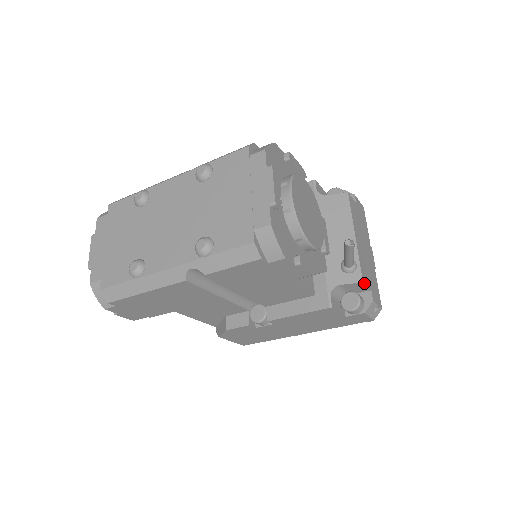
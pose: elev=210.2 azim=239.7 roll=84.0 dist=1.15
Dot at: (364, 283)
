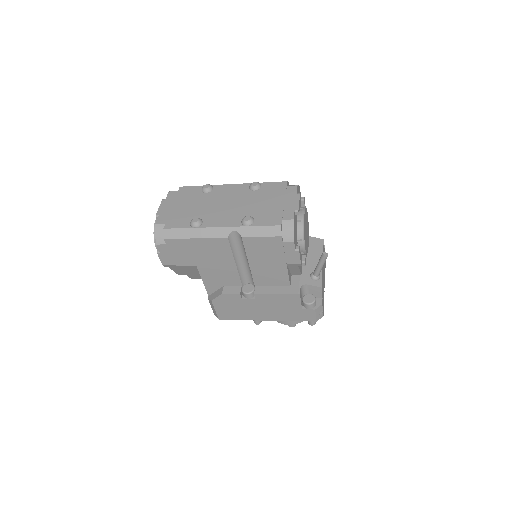
Dot at: (321, 289)
